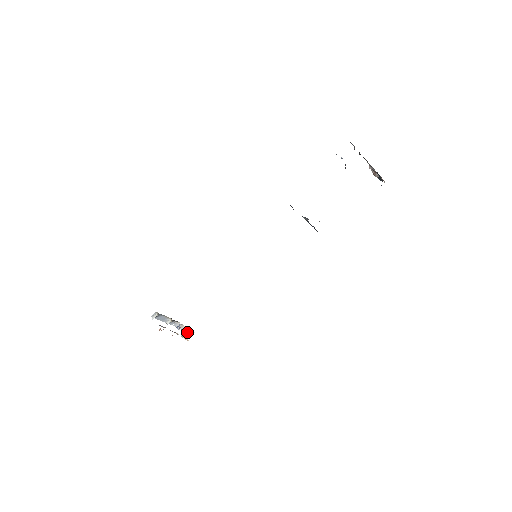
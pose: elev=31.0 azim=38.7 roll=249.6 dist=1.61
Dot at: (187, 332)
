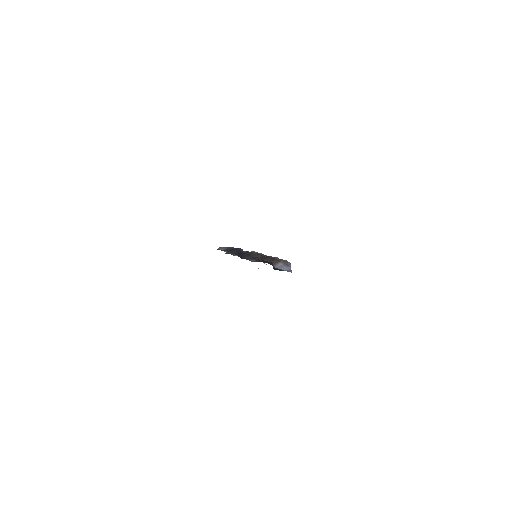
Dot at: occluded
